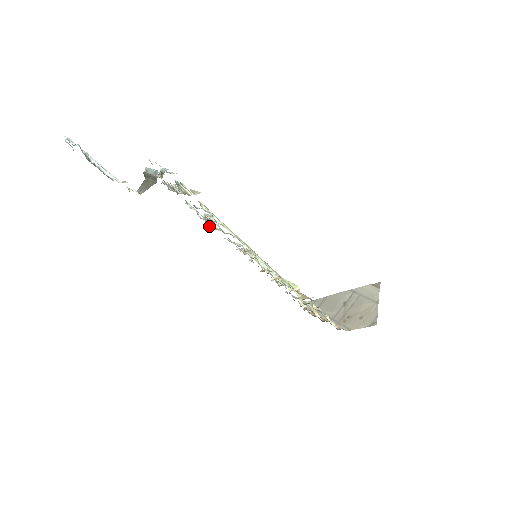
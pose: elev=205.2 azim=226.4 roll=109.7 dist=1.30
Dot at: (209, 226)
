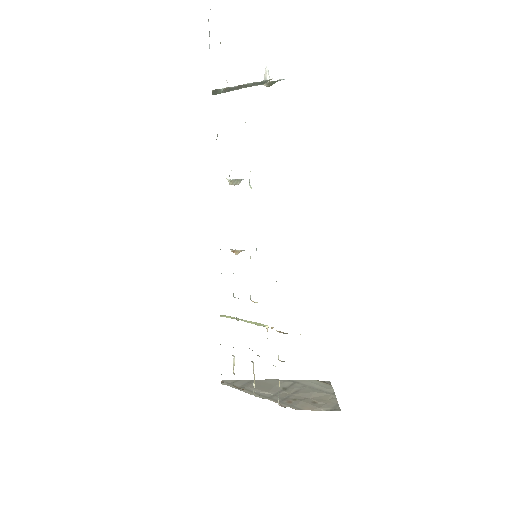
Dot at: occluded
